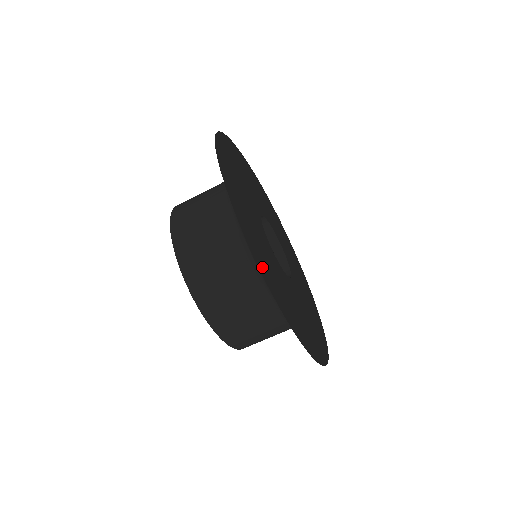
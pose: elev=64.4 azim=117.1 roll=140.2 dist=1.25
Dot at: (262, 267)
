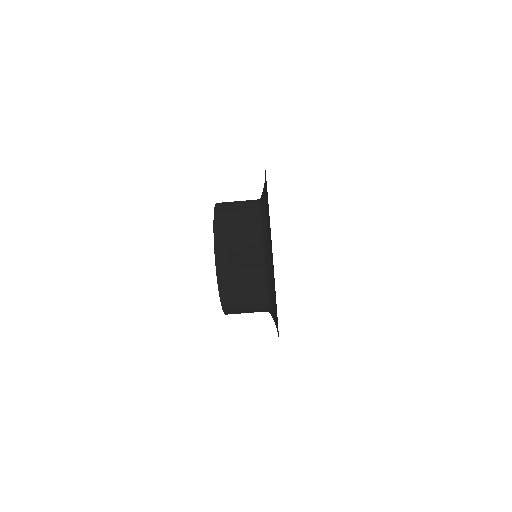
Dot at: occluded
